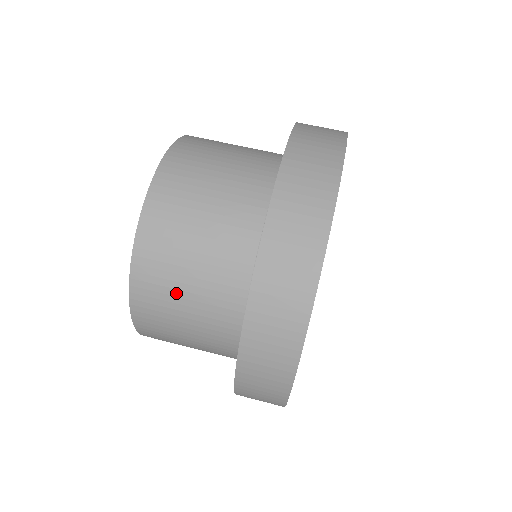
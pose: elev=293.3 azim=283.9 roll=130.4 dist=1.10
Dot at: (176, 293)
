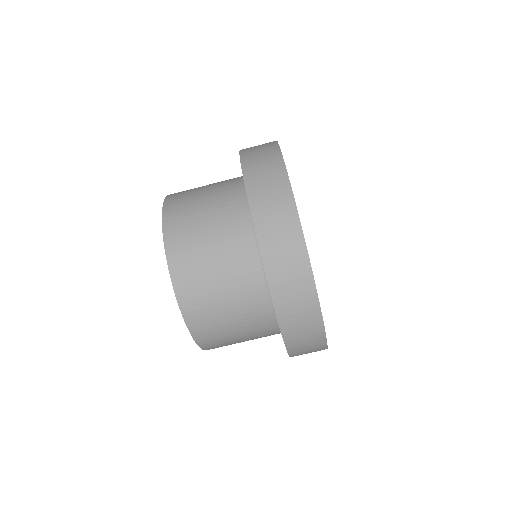
Dot at: occluded
